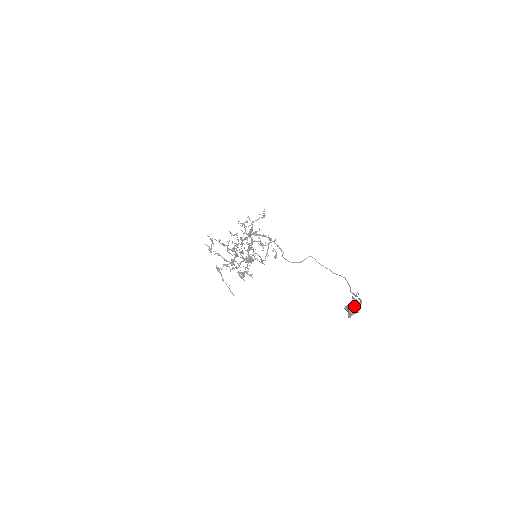
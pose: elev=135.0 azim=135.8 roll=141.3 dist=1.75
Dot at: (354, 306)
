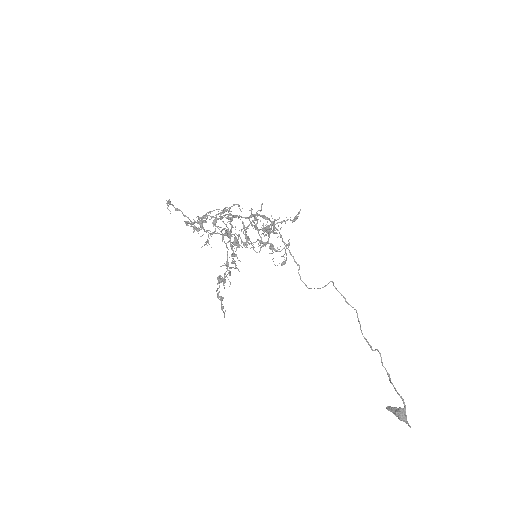
Dot at: occluded
